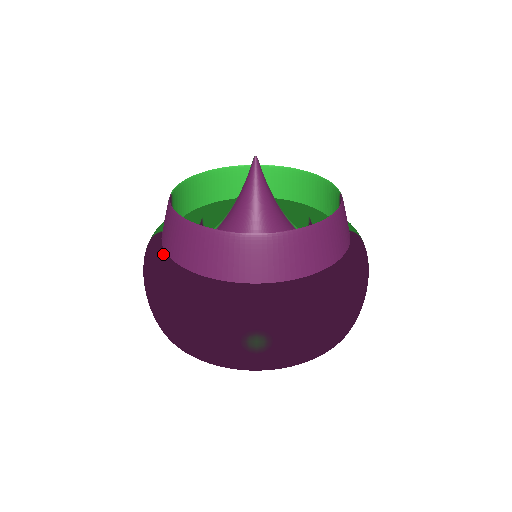
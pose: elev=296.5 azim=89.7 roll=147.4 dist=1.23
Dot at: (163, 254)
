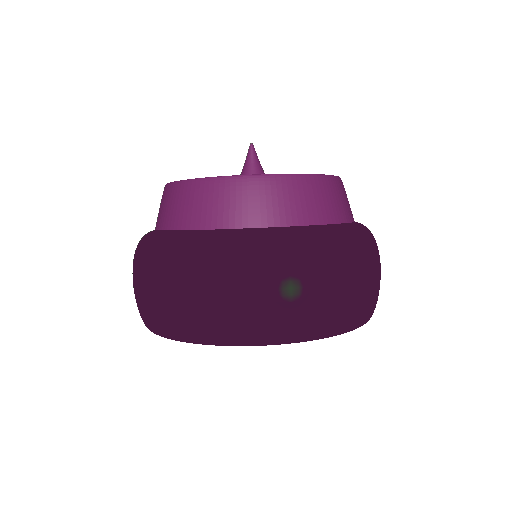
Dot at: (164, 231)
